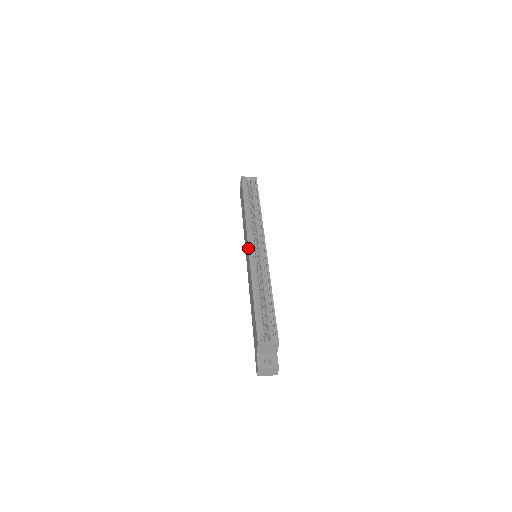
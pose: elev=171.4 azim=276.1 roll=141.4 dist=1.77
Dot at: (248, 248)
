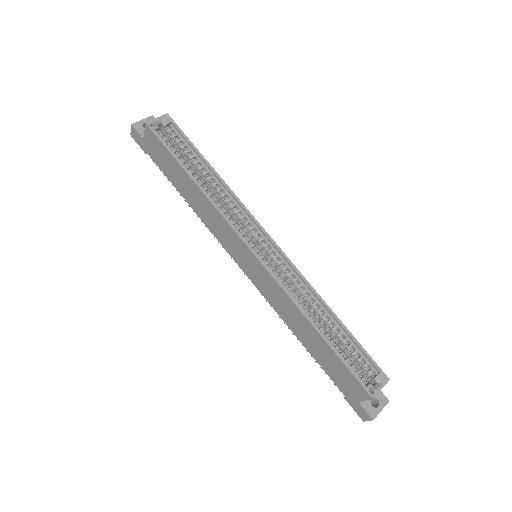
Dot at: (256, 258)
